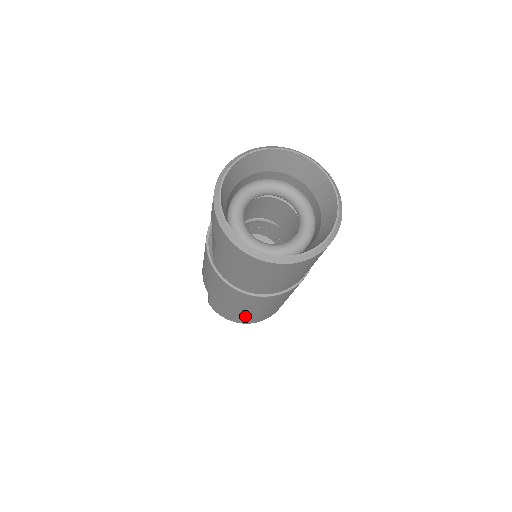
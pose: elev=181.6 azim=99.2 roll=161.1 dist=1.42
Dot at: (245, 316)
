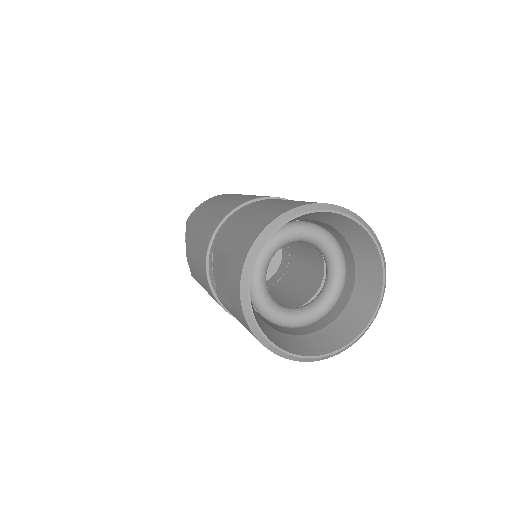
Dot at: occluded
